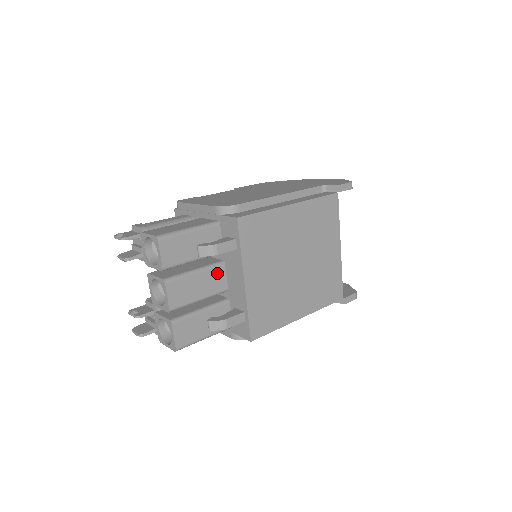
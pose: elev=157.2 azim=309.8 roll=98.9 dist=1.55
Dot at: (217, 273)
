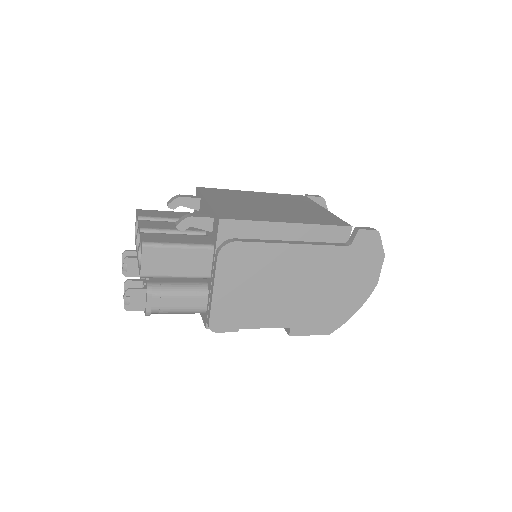
Dot at: occluded
